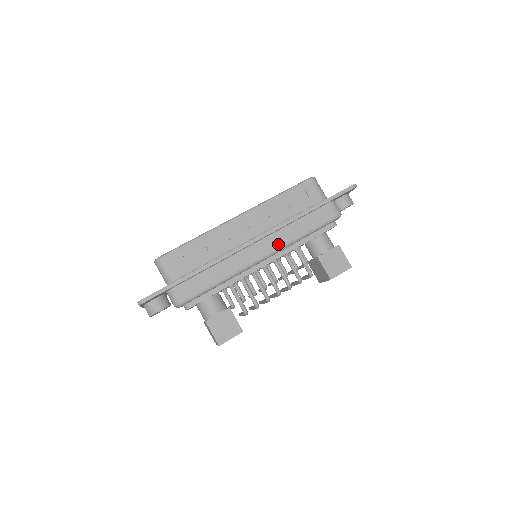
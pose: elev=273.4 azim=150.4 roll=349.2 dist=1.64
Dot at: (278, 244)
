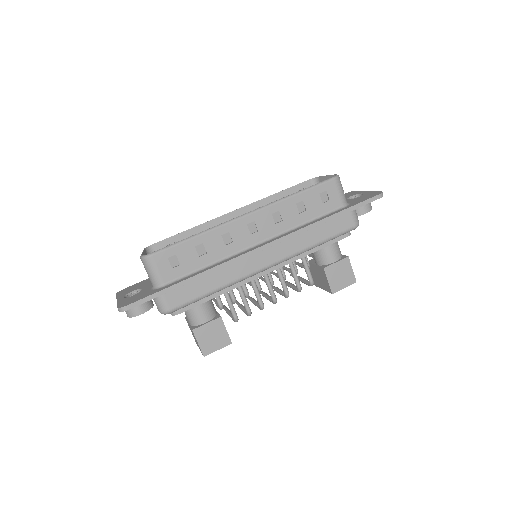
Dot at: (286, 253)
